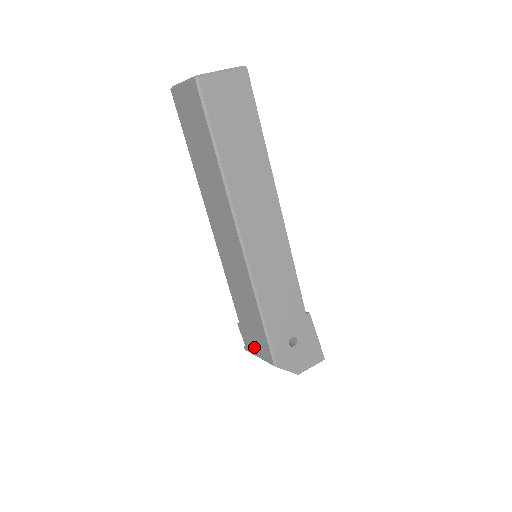
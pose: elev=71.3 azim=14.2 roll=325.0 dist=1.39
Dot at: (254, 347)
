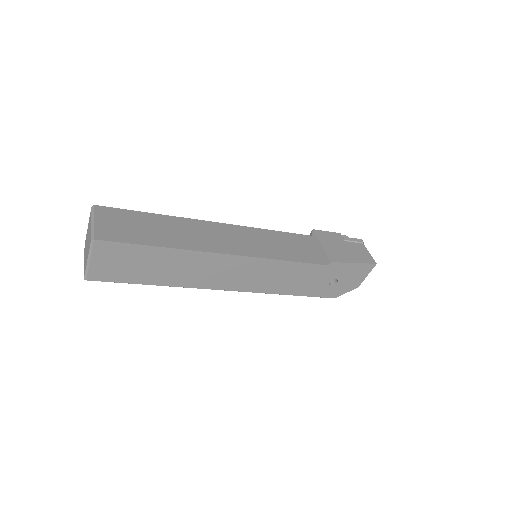
Dot at: occluded
